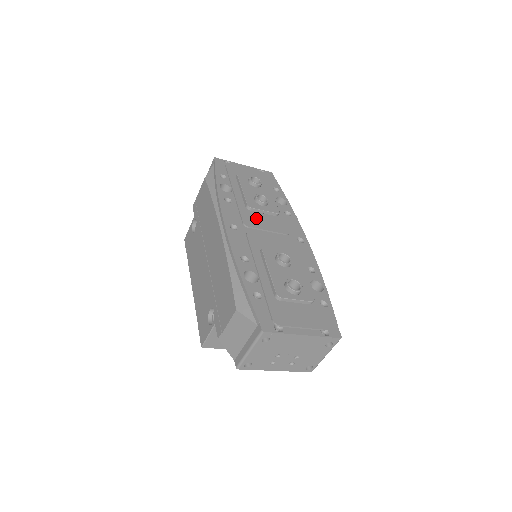
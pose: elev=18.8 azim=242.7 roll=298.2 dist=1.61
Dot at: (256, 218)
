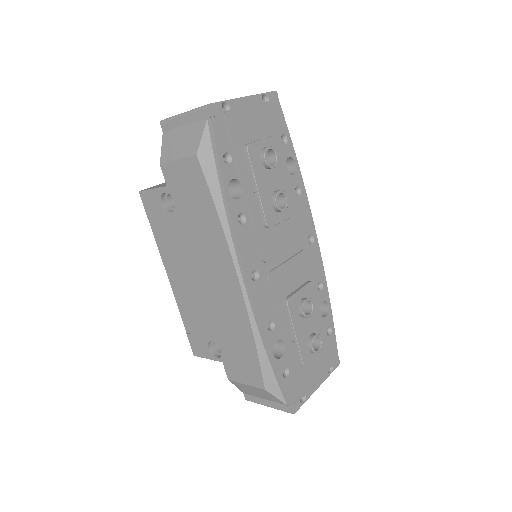
Dot at: (273, 237)
